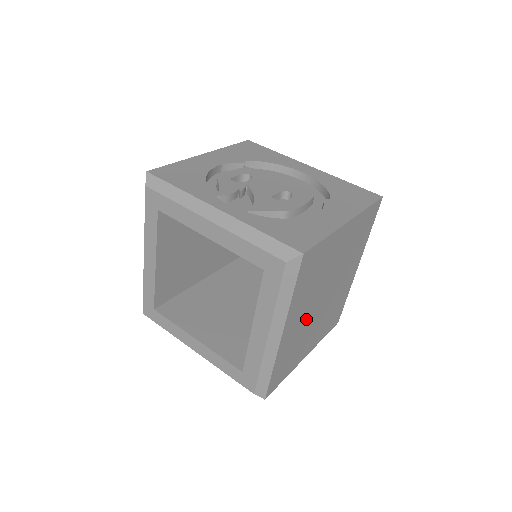
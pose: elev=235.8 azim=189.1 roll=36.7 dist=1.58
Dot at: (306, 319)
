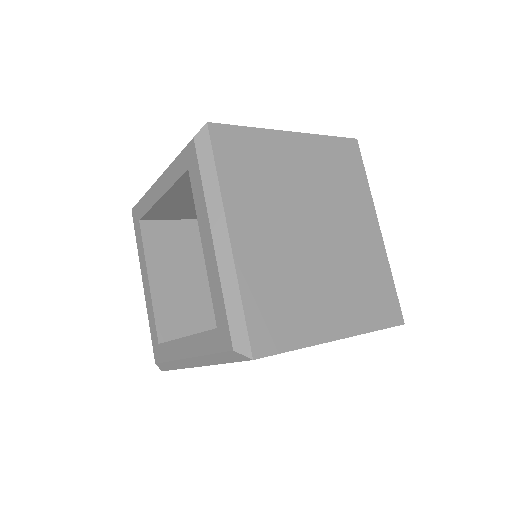
Dot at: (284, 246)
